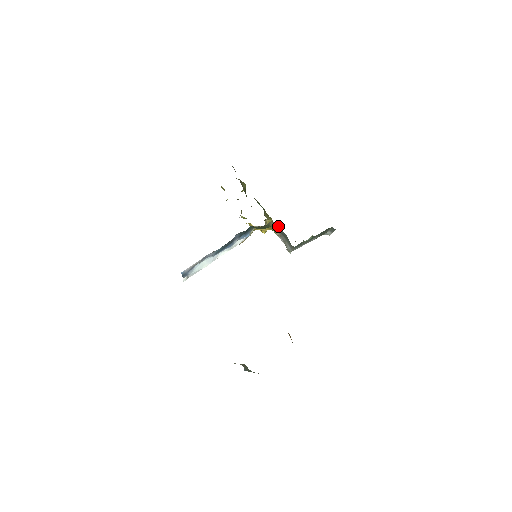
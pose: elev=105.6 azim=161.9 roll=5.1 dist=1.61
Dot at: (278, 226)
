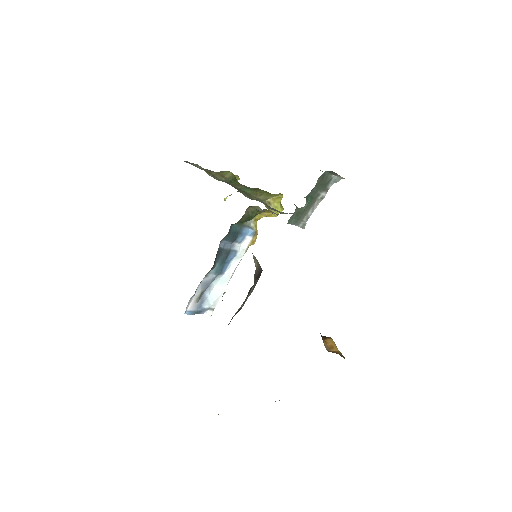
Dot at: (260, 208)
